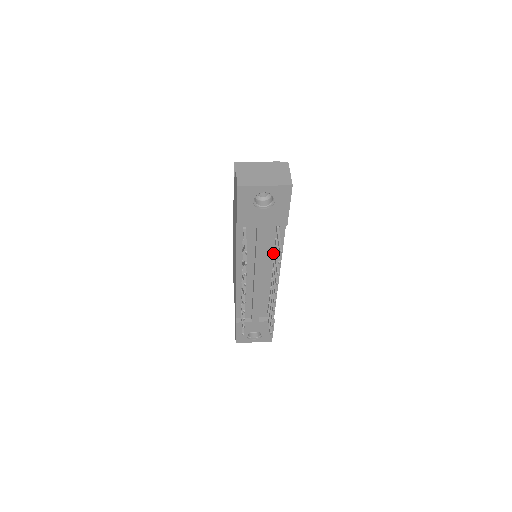
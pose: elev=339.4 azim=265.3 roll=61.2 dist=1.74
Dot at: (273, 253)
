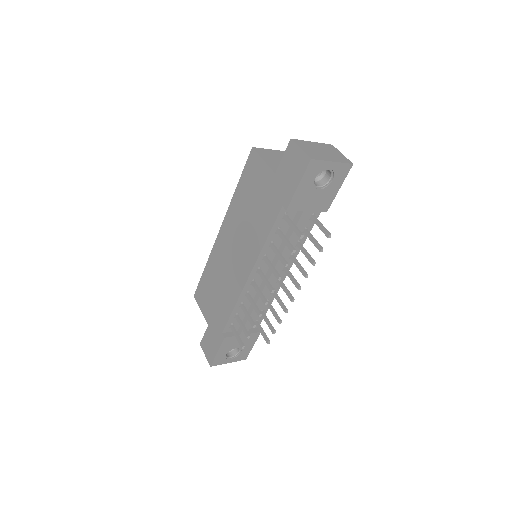
Dot at: (295, 246)
